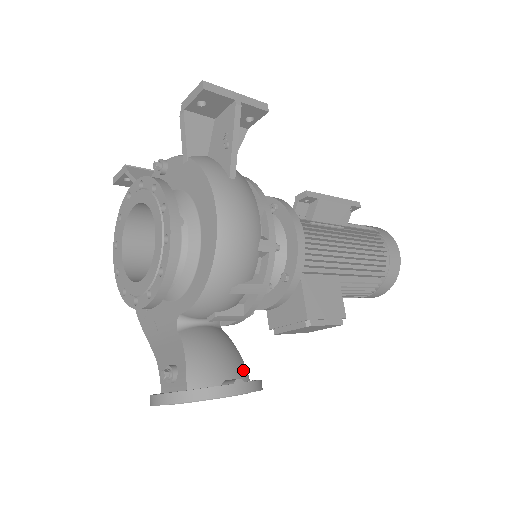
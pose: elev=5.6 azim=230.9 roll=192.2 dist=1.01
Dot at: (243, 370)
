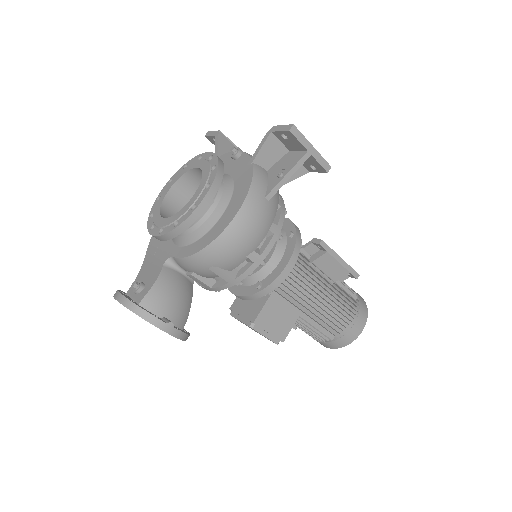
Dot at: (183, 320)
